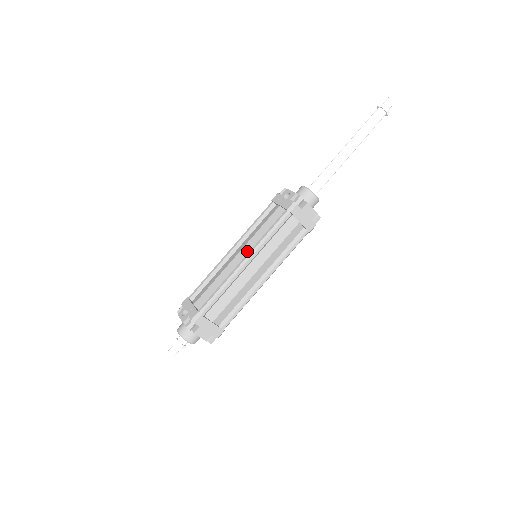
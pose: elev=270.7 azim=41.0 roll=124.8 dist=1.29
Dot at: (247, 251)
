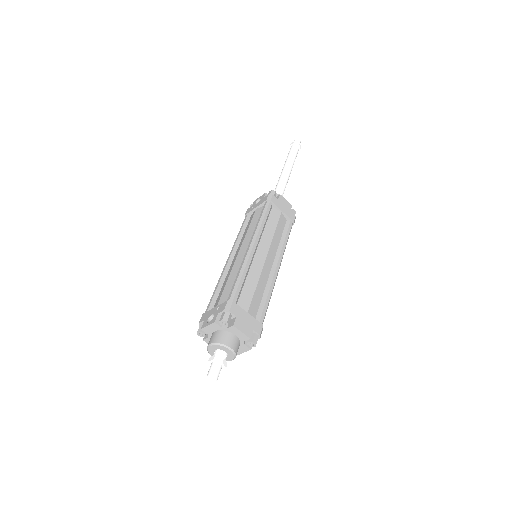
Dot at: (247, 243)
